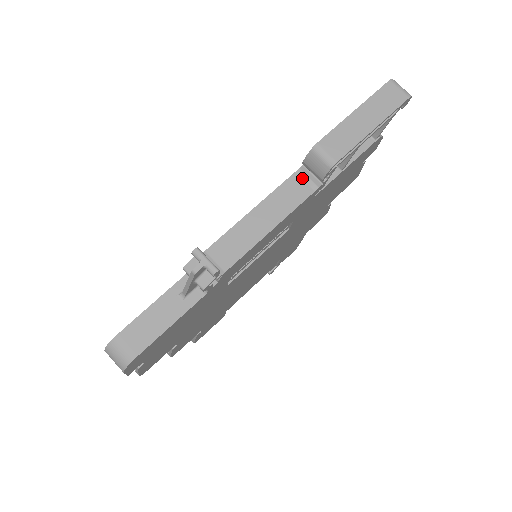
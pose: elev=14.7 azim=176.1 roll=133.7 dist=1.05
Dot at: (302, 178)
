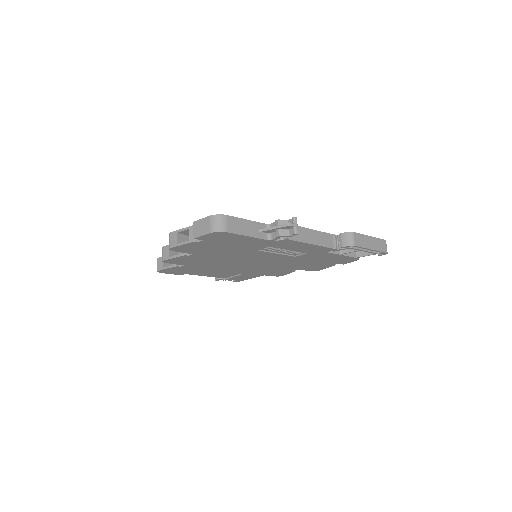
Dot at: (333, 239)
